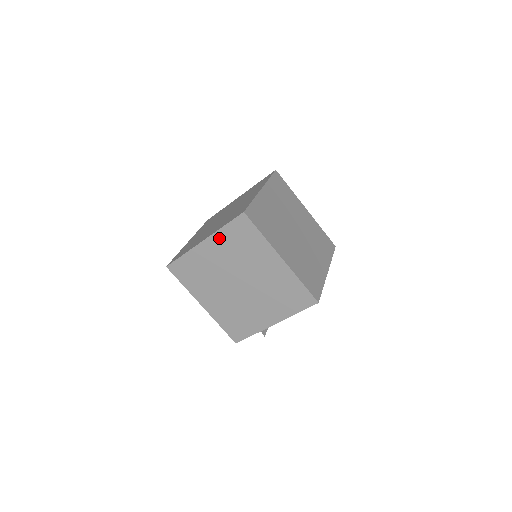
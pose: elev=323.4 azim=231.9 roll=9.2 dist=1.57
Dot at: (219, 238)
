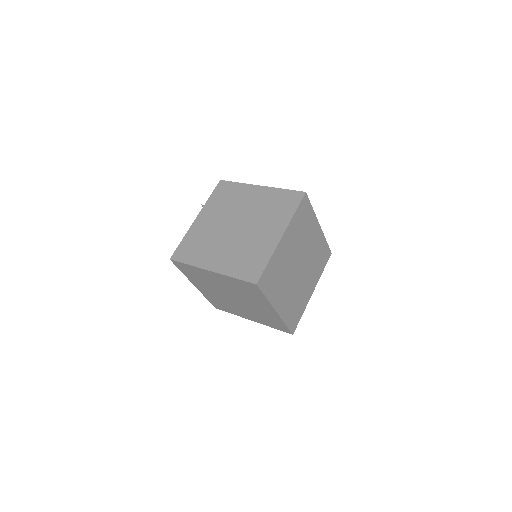
Dot at: (227, 278)
